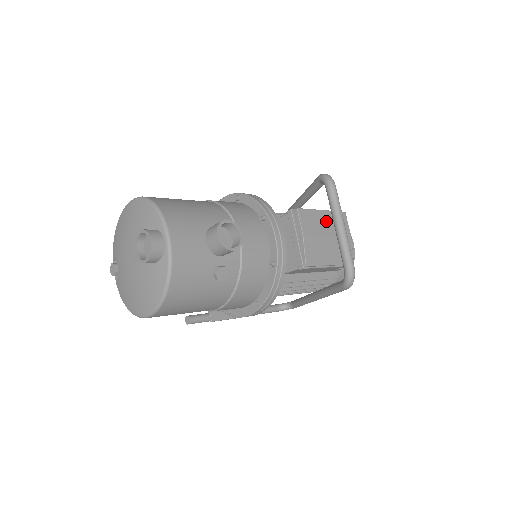
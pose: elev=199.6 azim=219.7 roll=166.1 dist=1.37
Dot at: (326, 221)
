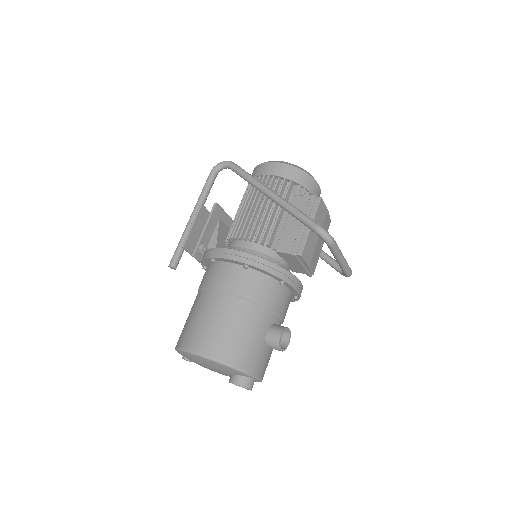
Dot at: occluded
